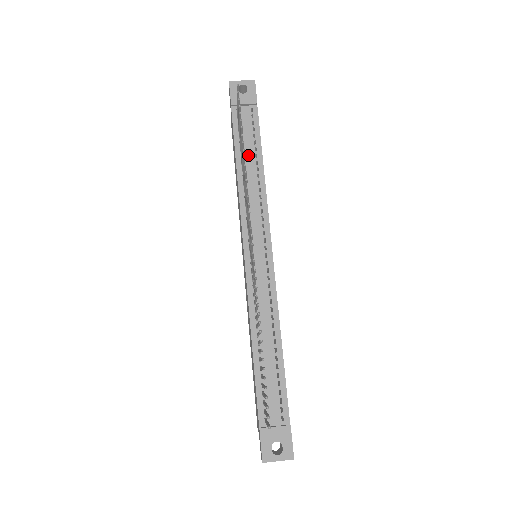
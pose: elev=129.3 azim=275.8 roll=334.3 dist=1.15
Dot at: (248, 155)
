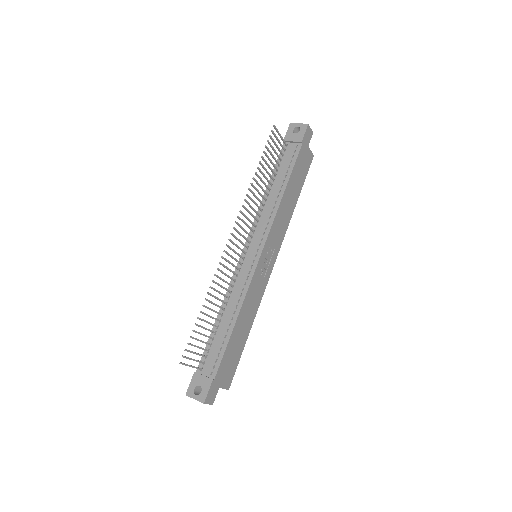
Dot at: (278, 180)
